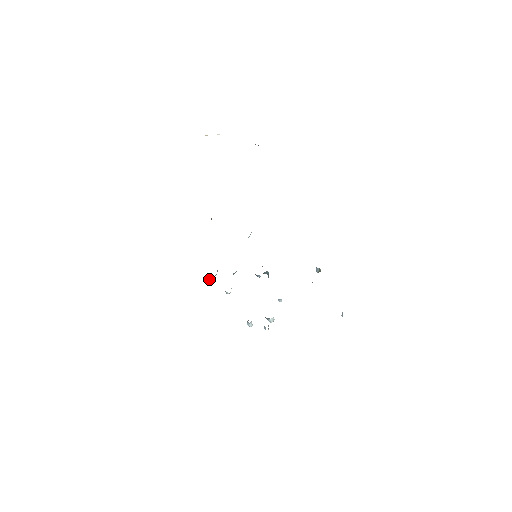
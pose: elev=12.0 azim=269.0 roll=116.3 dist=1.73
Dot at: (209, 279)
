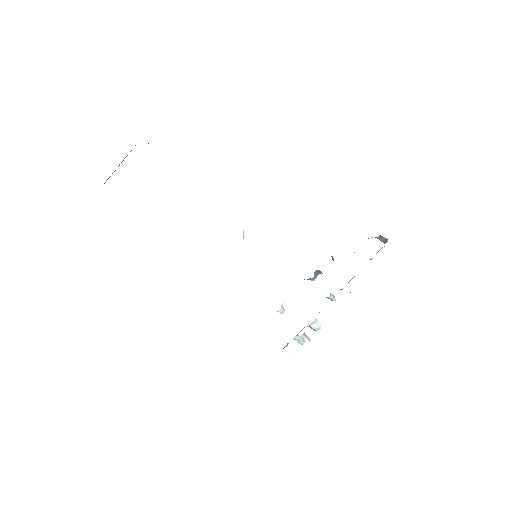
Dot at: occluded
